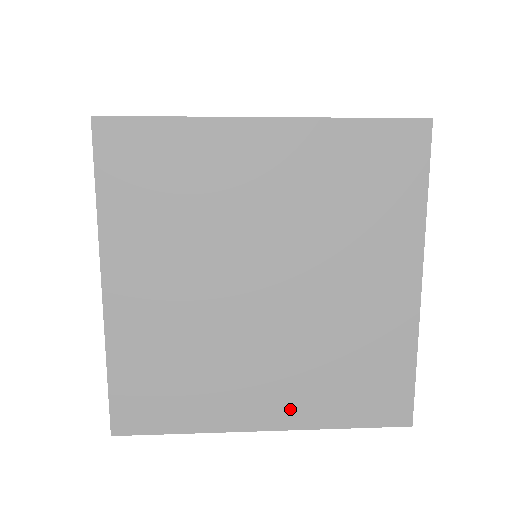
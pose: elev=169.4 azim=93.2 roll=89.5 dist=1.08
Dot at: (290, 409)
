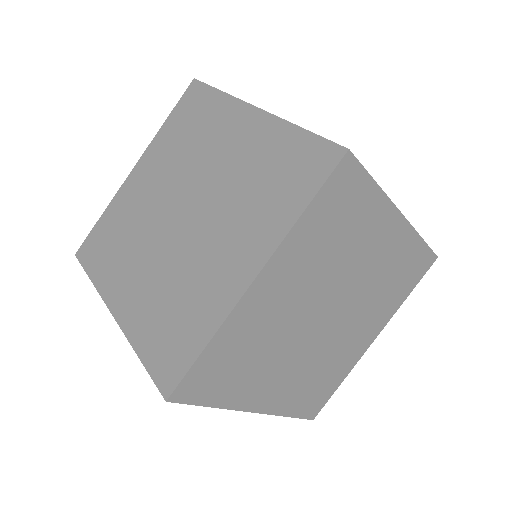
Dot at: (277, 400)
